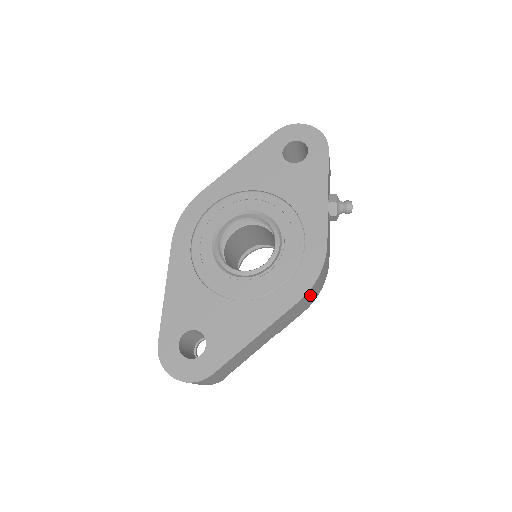
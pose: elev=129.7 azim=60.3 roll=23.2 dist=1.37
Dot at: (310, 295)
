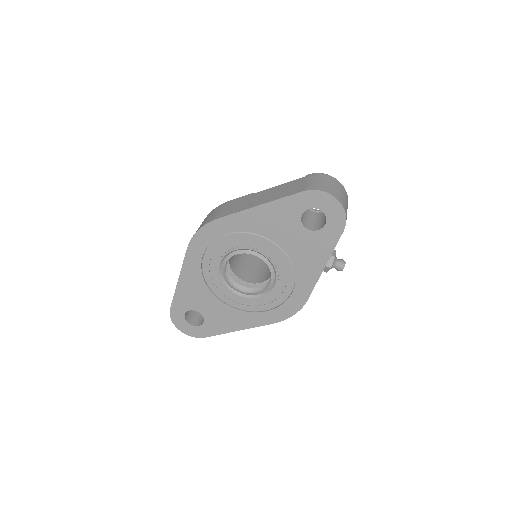
Dot at: occluded
